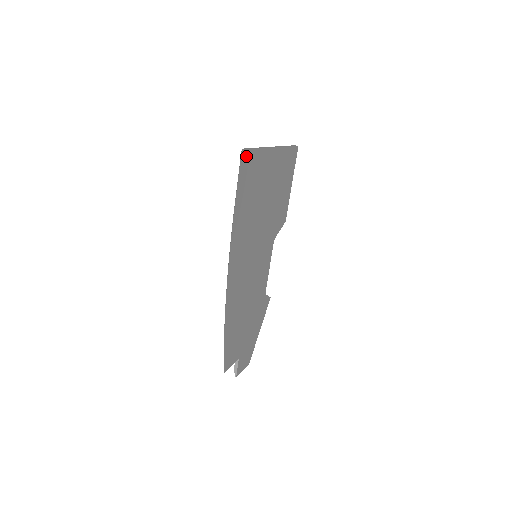
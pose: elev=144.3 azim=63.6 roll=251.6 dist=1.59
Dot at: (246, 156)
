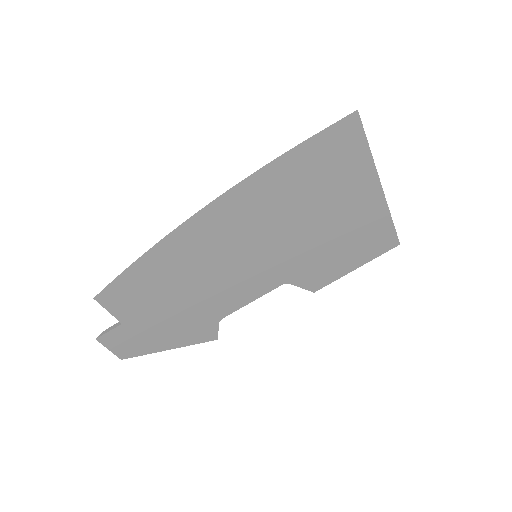
Dot at: (354, 127)
